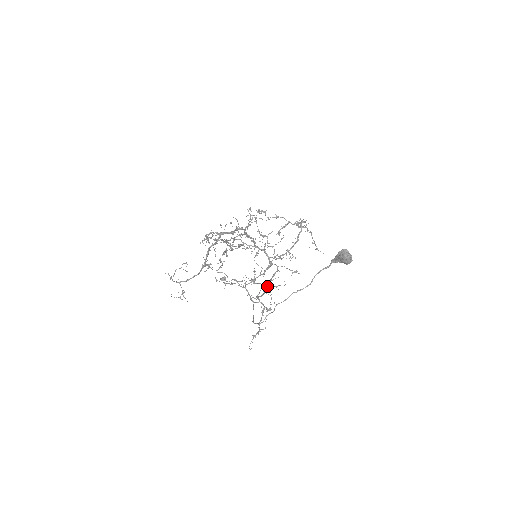
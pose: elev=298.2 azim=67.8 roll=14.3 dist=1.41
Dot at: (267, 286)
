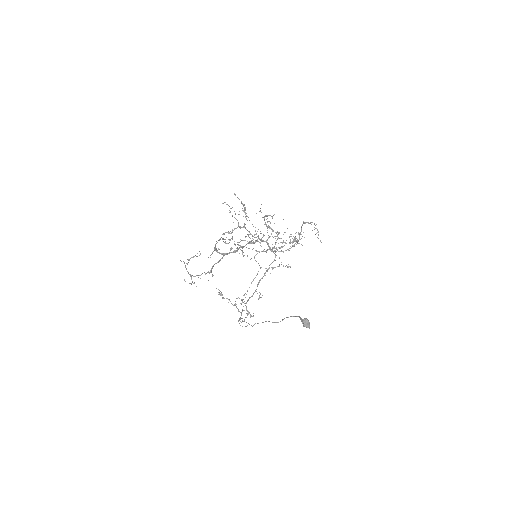
Dot at: occluded
